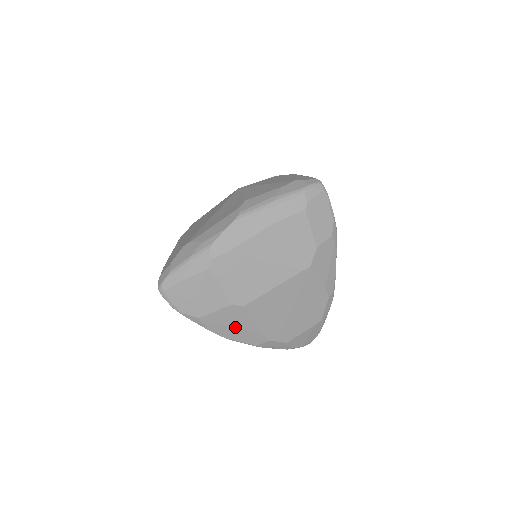
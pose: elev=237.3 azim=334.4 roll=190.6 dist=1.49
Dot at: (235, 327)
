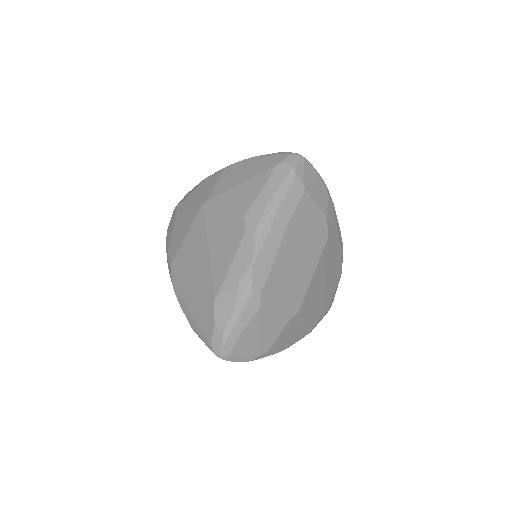
Dot at: (295, 333)
